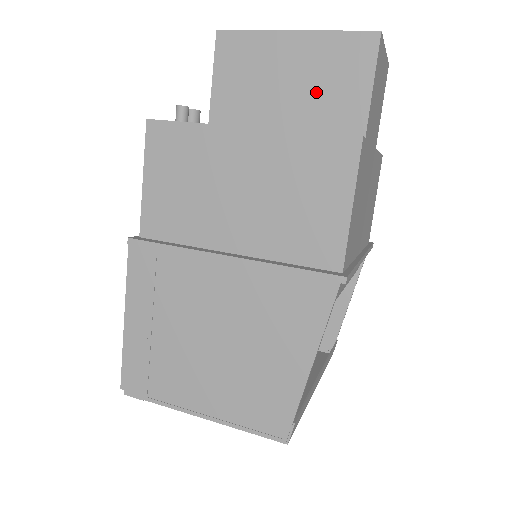
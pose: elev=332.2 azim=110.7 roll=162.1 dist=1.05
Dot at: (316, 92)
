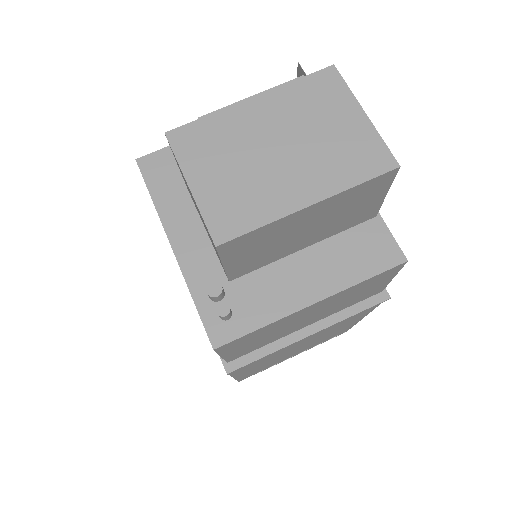
Dot at: (335, 220)
